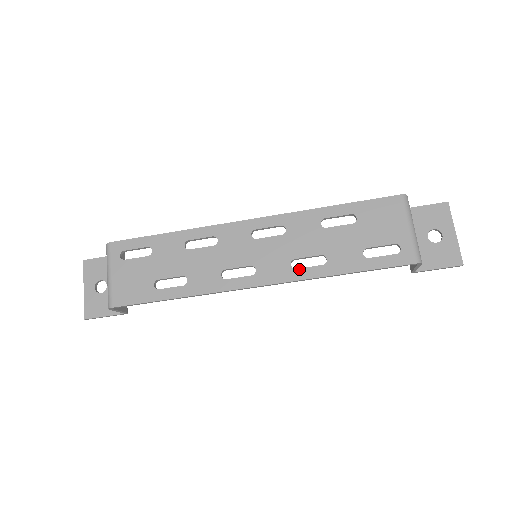
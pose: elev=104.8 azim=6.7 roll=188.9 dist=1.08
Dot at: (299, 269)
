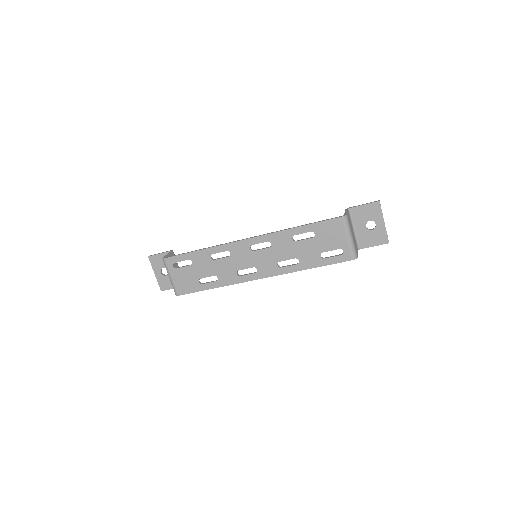
Dot at: (283, 268)
